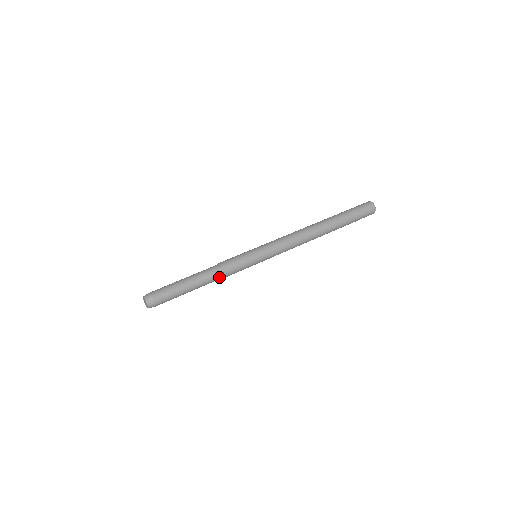
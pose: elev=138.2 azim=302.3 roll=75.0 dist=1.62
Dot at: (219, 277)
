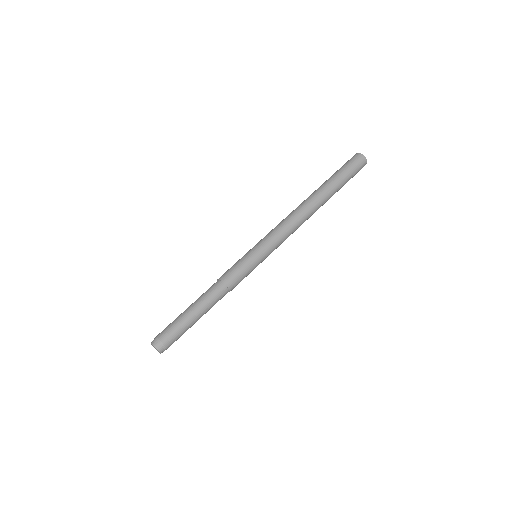
Dot at: (223, 291)
